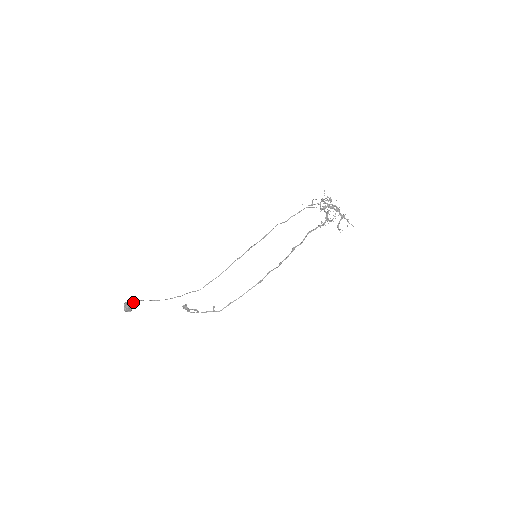
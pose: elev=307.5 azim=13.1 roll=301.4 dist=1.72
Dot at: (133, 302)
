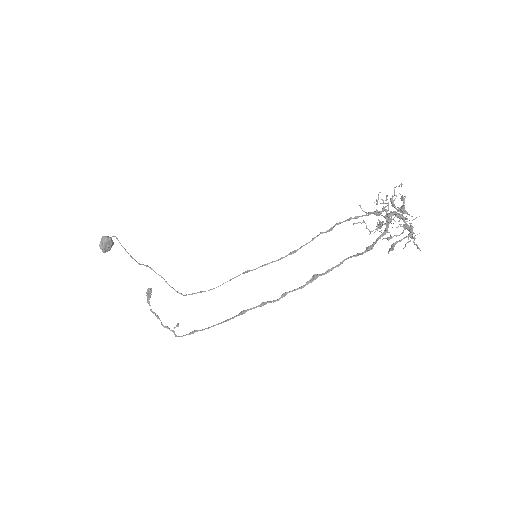
Dot at: (111, 237)
